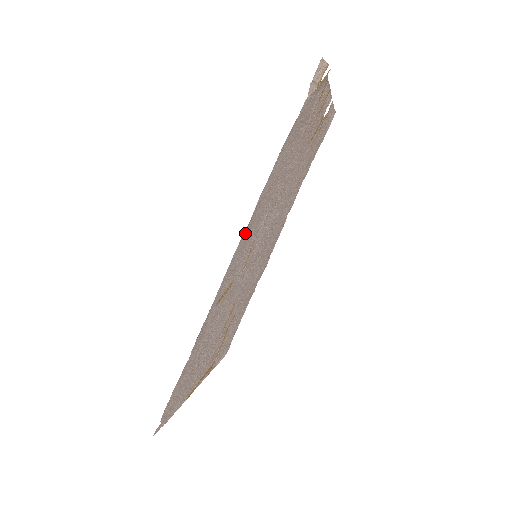
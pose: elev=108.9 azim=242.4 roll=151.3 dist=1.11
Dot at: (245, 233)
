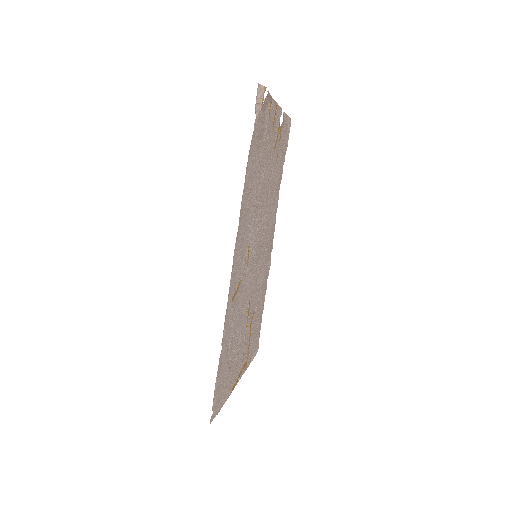
Dot at: (238, 237)
